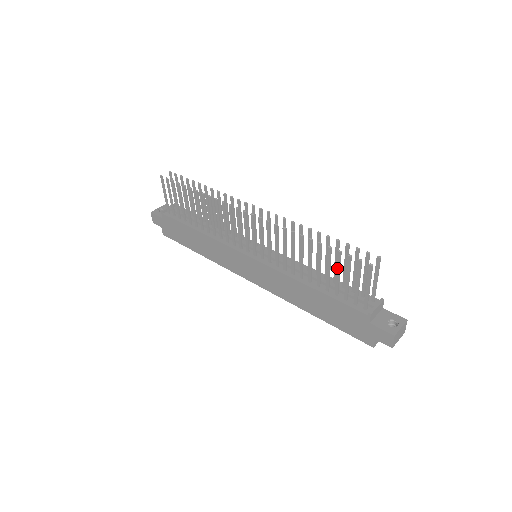
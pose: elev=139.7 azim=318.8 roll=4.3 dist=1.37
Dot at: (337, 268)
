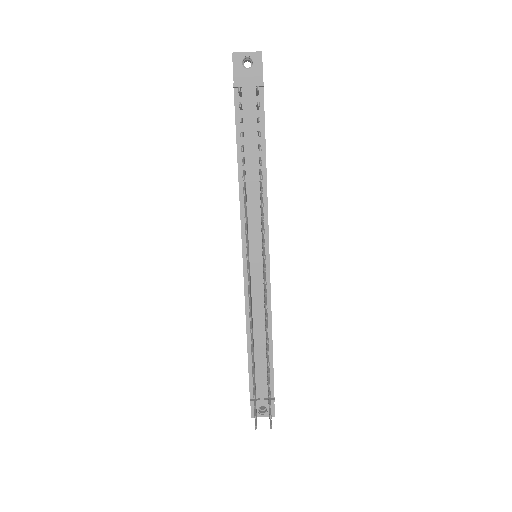
Dot at: occluded
